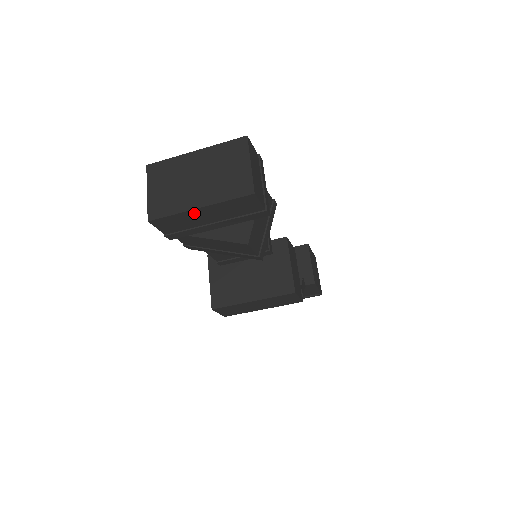
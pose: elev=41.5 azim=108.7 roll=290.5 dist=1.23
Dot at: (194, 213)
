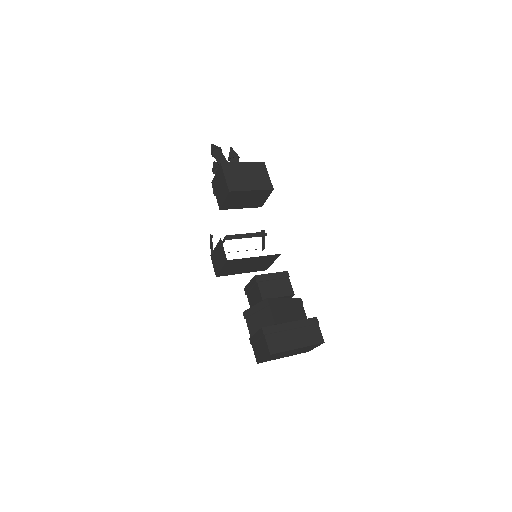
Dot at: occluded
